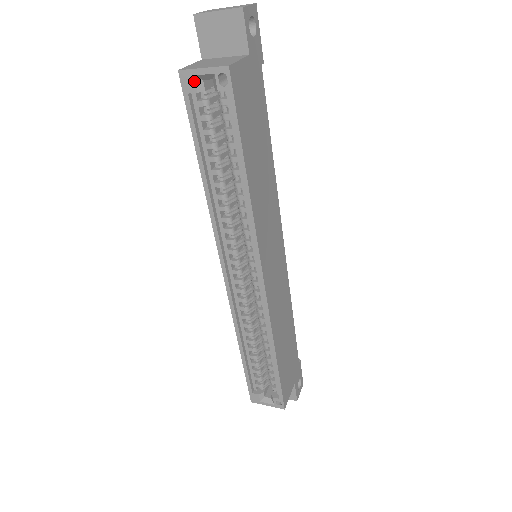
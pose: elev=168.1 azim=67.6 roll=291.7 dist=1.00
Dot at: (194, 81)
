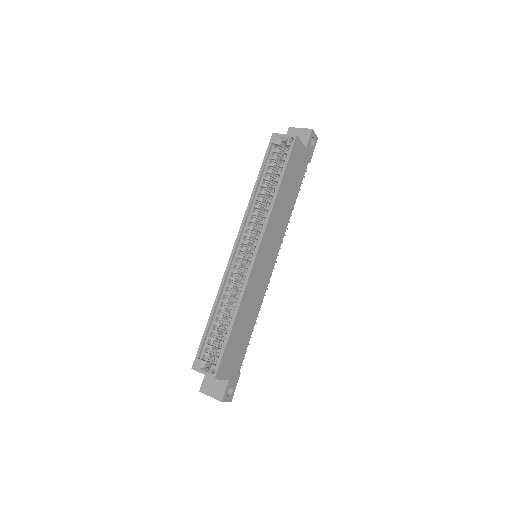
Dot at: (277, 139)
